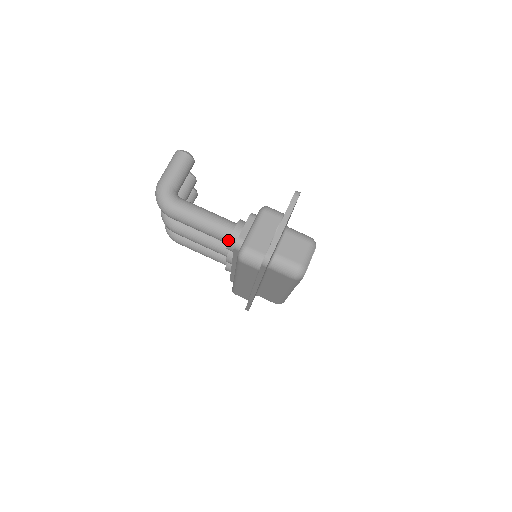
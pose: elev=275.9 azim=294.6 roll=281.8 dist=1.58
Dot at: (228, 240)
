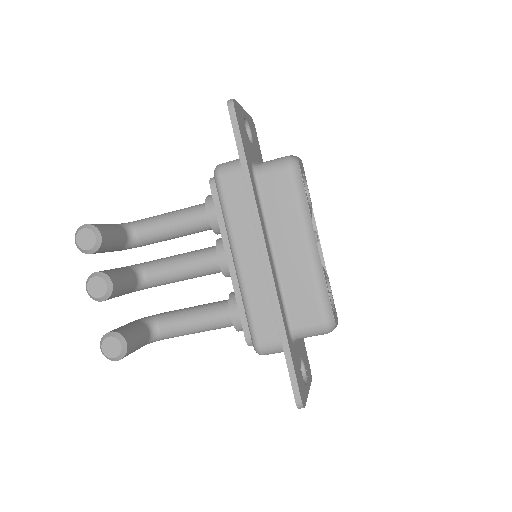
Dot at: occluded
